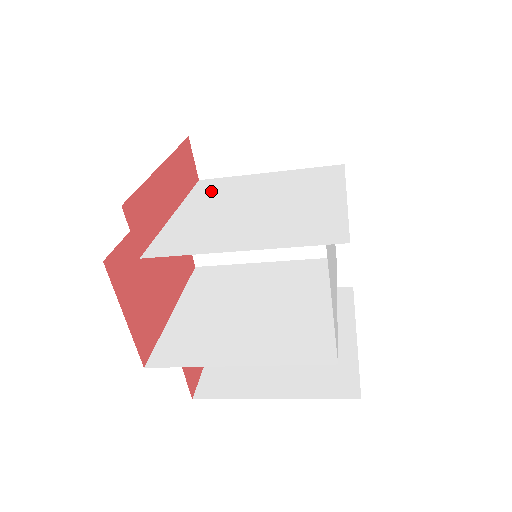
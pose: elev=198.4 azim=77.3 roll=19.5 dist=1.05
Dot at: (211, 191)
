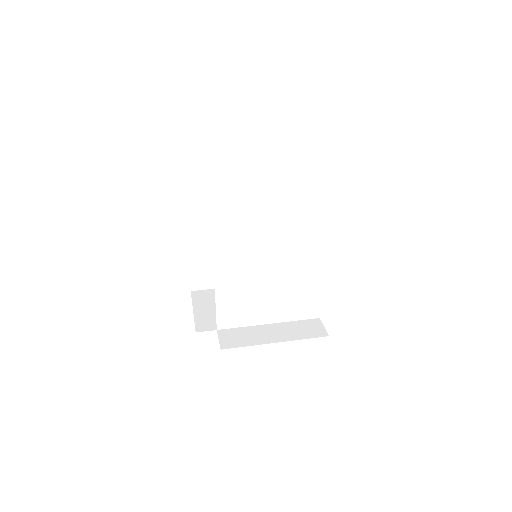
Dot at: (231, 247)
